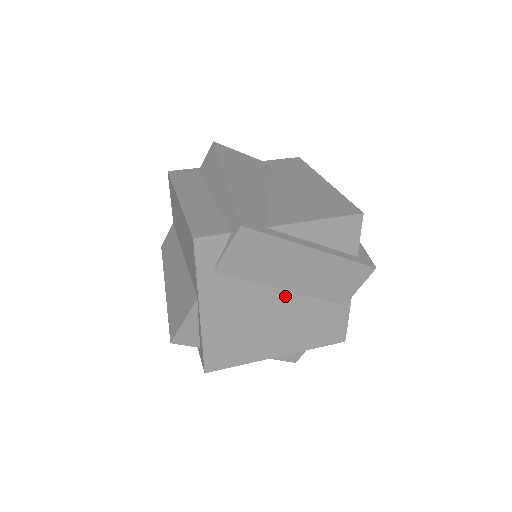
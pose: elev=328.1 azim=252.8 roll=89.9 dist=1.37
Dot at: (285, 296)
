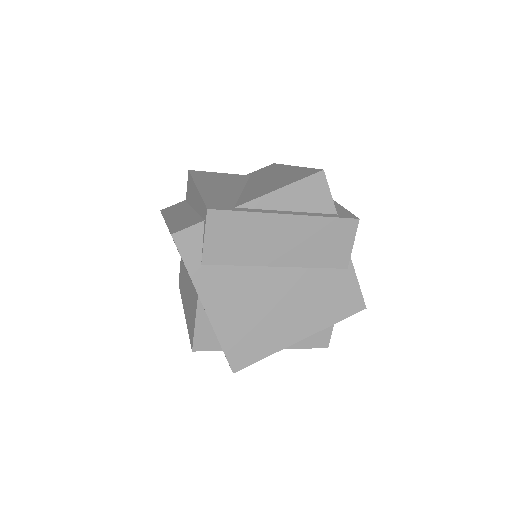
Dot at: (282, 272)
